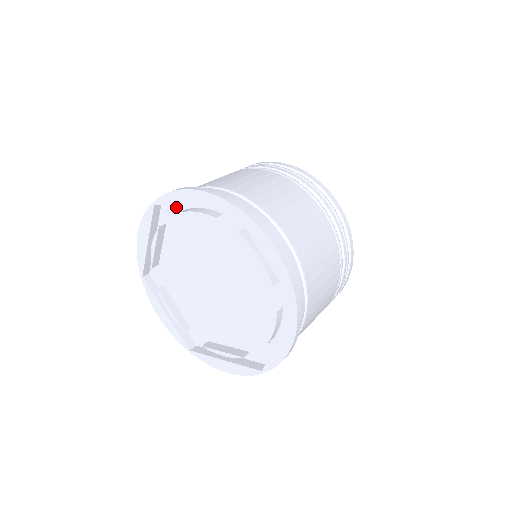
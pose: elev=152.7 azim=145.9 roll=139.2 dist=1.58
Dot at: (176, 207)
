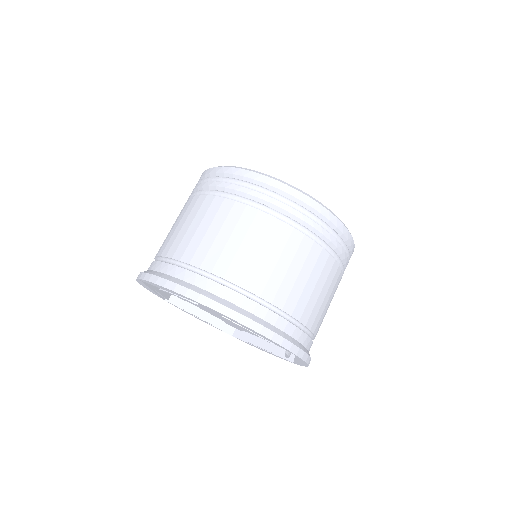
Dot at: occluded
